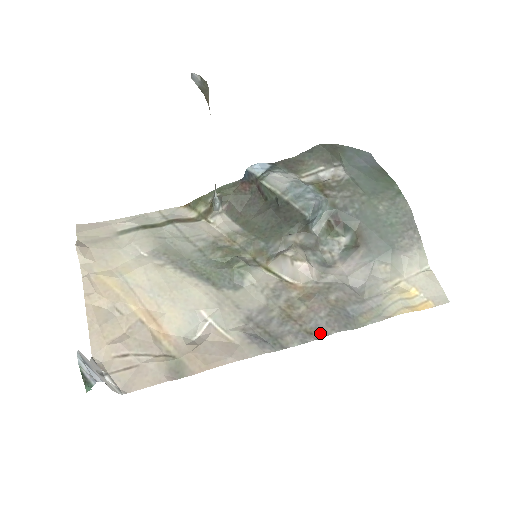
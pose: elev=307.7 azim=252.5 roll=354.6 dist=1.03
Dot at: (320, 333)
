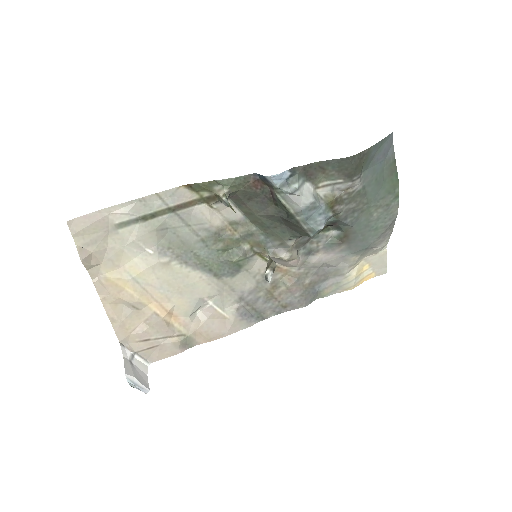
Dot at: (292, 307)
